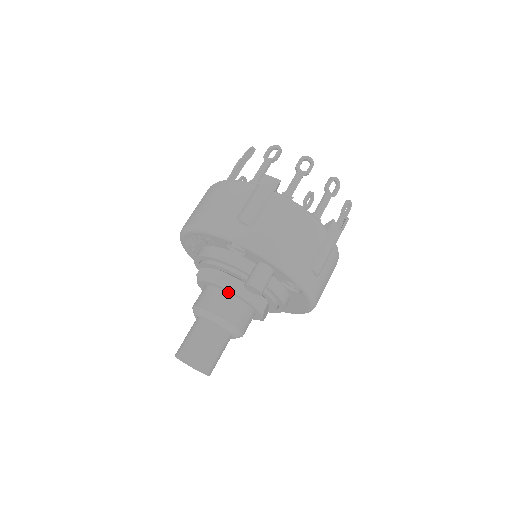
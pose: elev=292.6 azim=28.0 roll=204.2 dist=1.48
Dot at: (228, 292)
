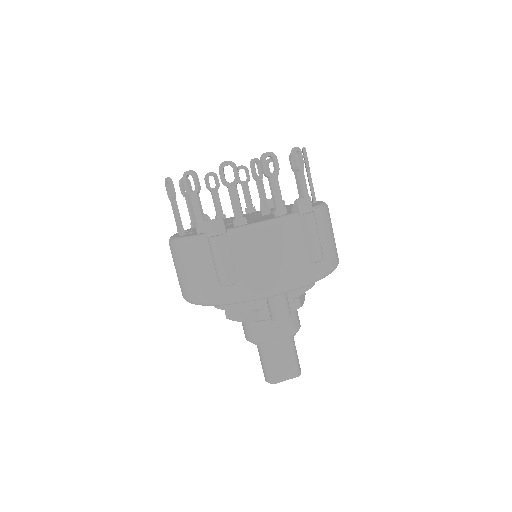
Dot at: occluded
